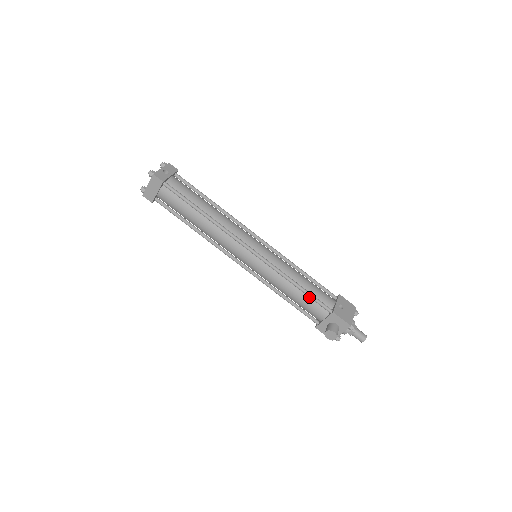
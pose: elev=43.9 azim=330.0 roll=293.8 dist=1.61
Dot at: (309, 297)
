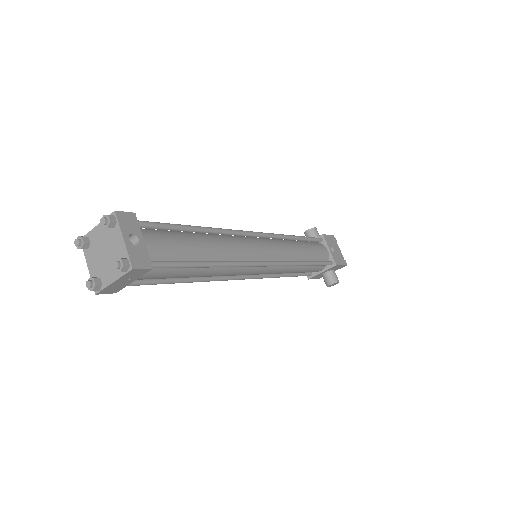
Dot at: occluded
